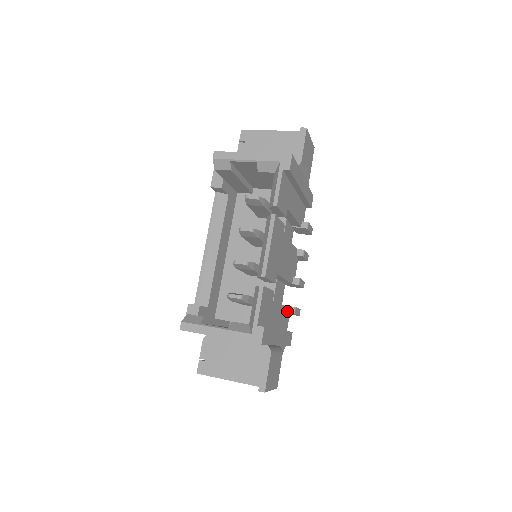
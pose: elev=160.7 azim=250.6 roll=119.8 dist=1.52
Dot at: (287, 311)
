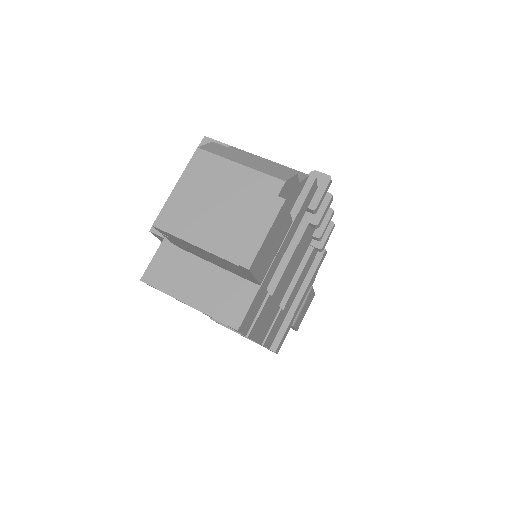
Dot at: (313, 251)
